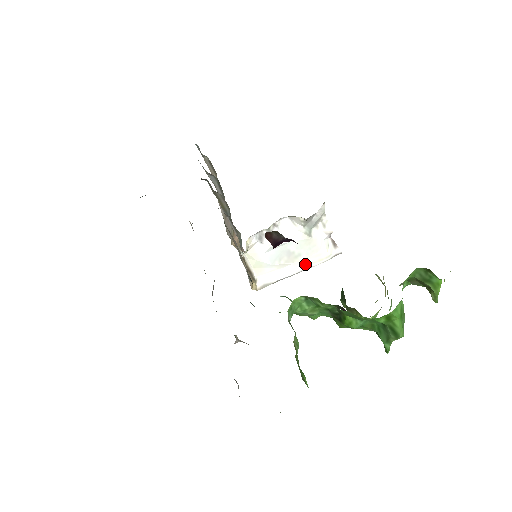
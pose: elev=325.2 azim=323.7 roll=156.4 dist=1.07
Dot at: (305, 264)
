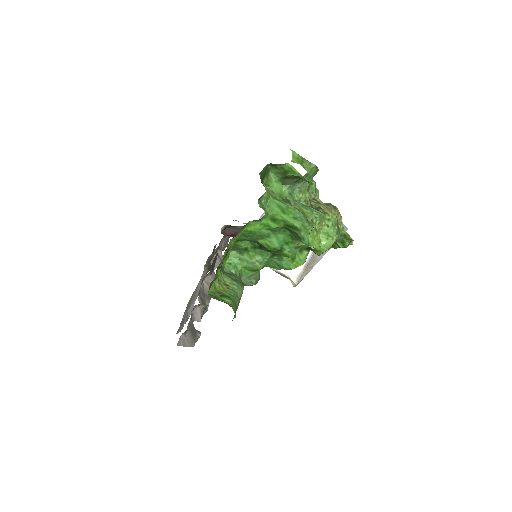
Dot at: occluded
